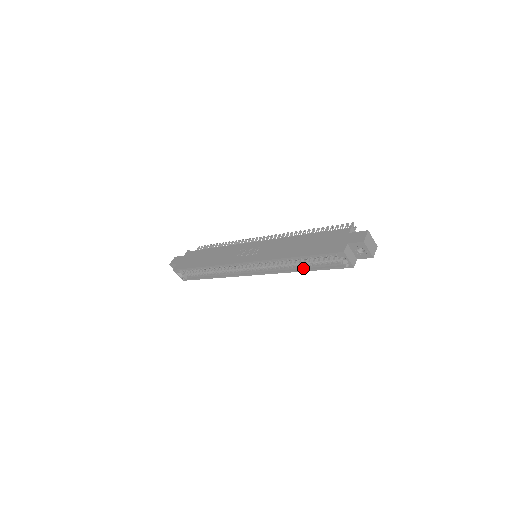
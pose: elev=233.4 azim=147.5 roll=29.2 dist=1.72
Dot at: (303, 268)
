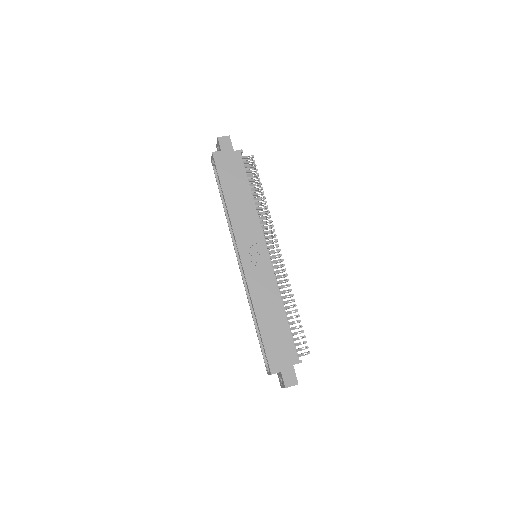
Dot at: (256, 321)
